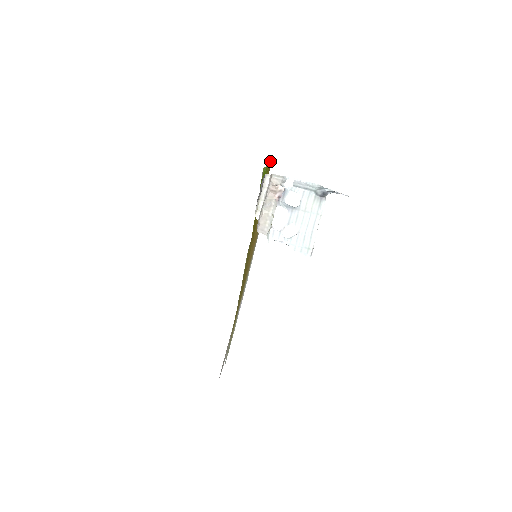
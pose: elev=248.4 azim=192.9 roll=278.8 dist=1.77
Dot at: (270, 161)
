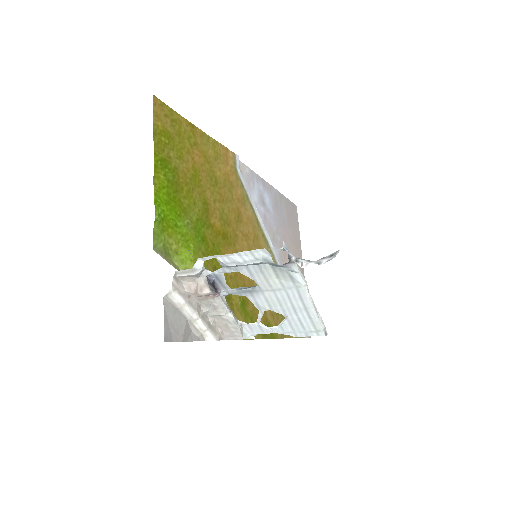
Dot at: (154, 123)
